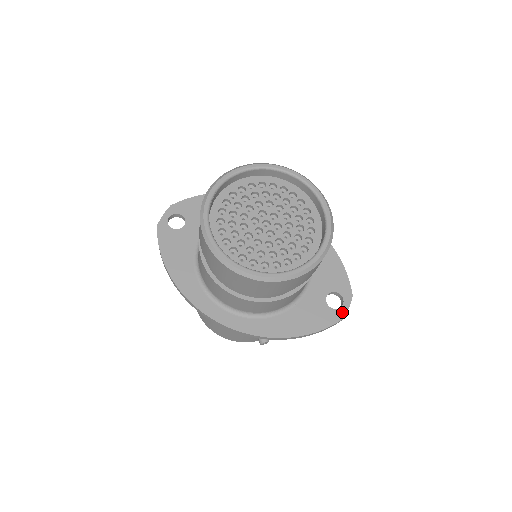
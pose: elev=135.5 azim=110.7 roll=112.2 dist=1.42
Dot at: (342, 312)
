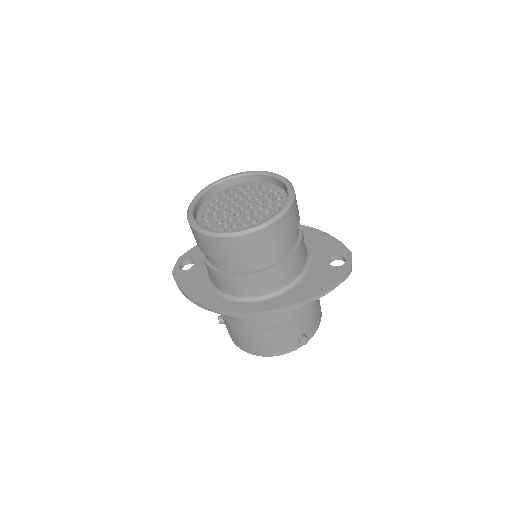
Dot at: (347, 265)
